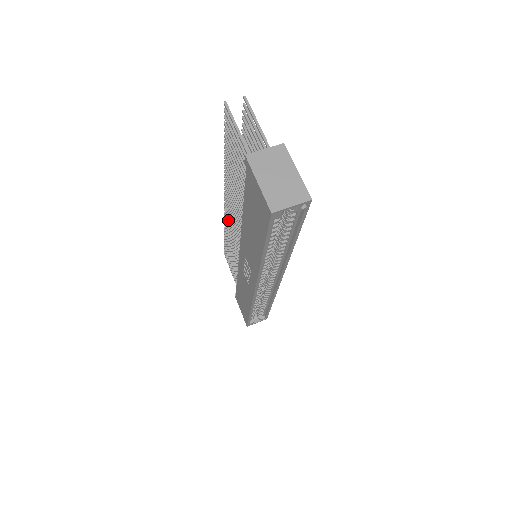
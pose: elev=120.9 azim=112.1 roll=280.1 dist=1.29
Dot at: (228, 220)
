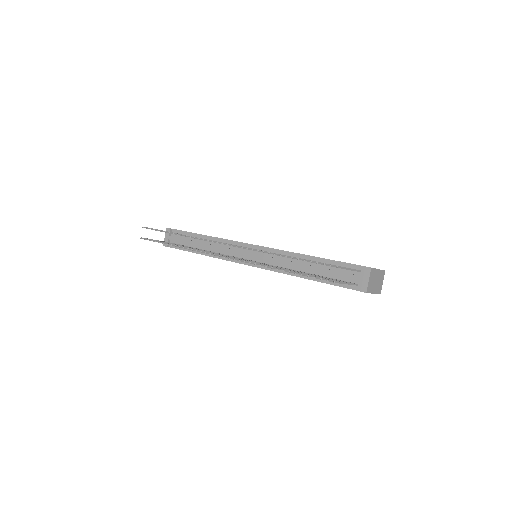
Dot at: occluded
